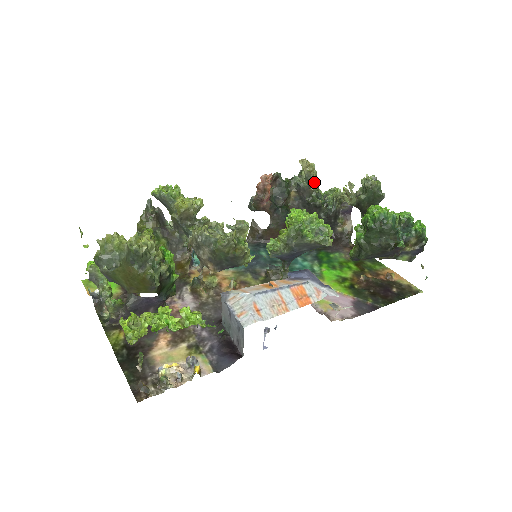
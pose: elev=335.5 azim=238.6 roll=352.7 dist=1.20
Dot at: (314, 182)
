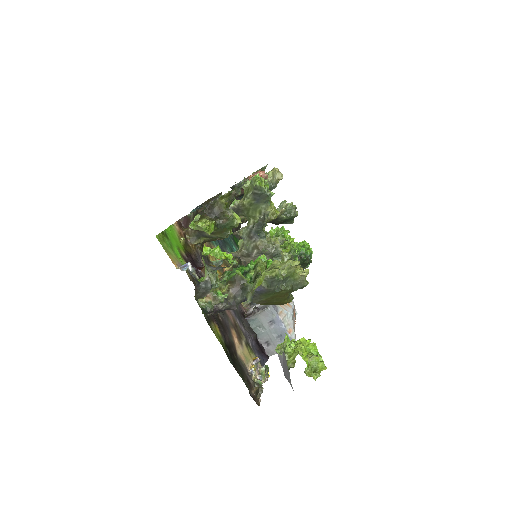
Dot at: occluded
